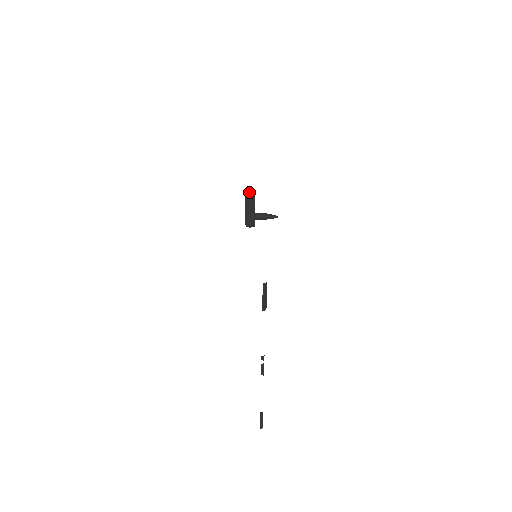
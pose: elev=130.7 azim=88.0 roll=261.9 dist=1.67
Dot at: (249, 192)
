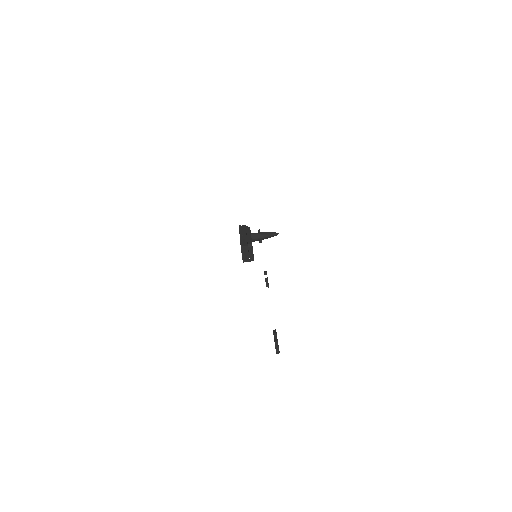
Dot at: (244, 247)
